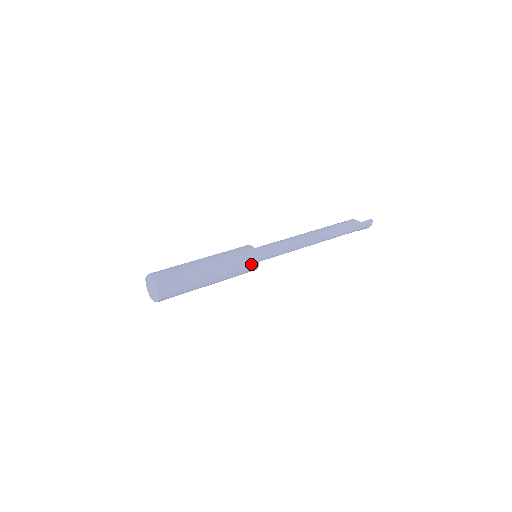
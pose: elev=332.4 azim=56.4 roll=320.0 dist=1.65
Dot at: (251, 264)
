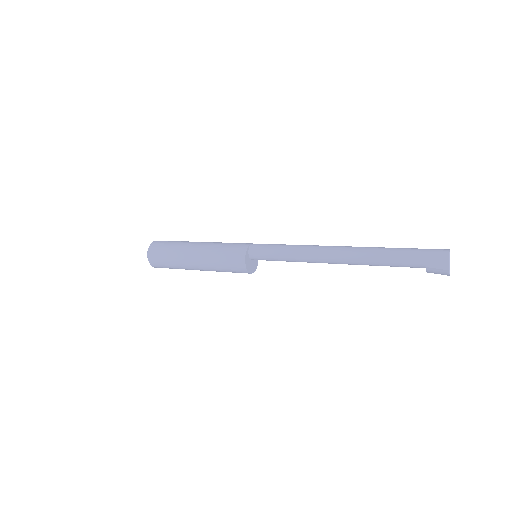
Dot at: (239, 247)
